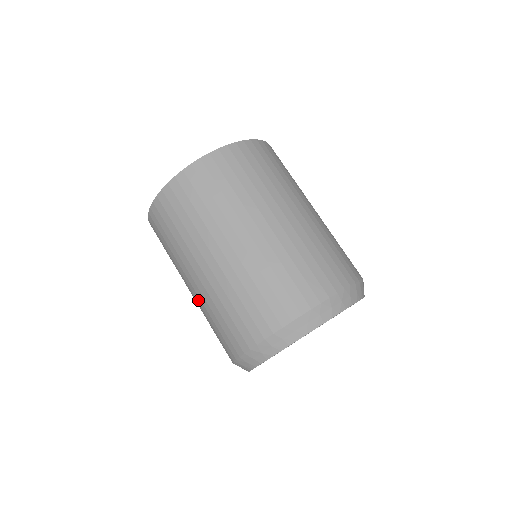
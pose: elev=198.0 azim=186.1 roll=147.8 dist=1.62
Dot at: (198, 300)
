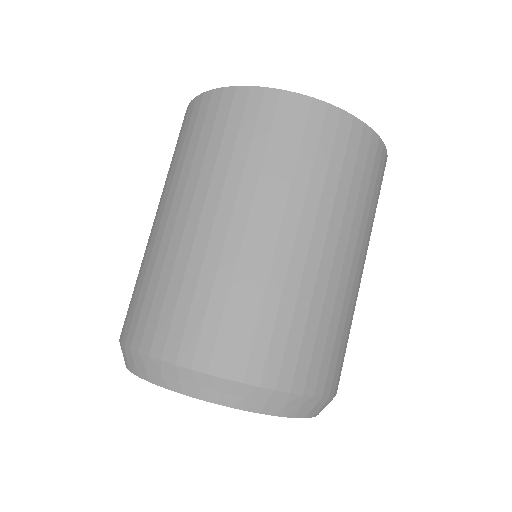
Dot at: occluded
